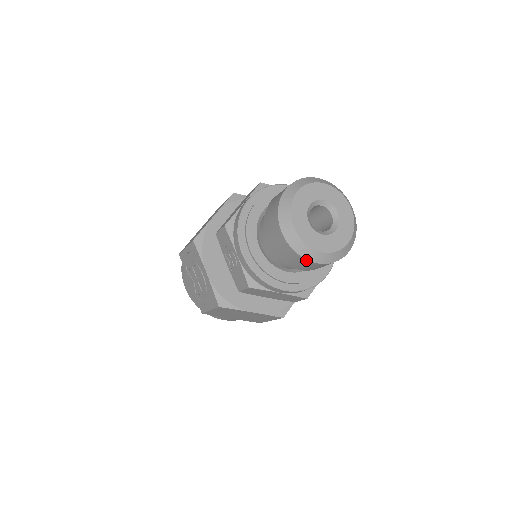
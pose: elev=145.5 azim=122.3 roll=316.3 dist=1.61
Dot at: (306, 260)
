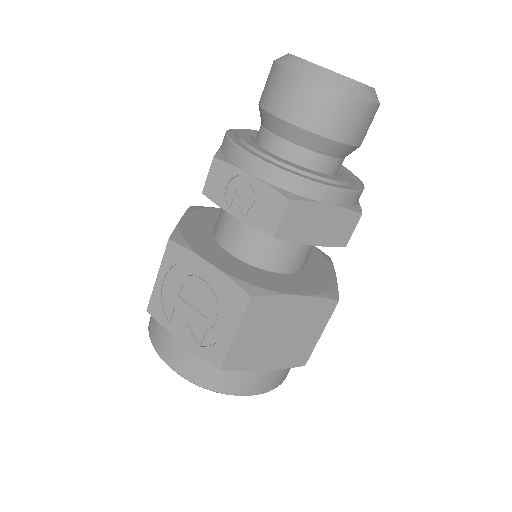
Dot at: (348, 95)
